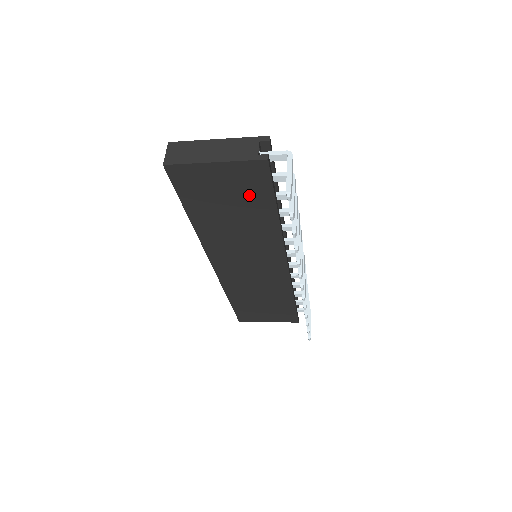
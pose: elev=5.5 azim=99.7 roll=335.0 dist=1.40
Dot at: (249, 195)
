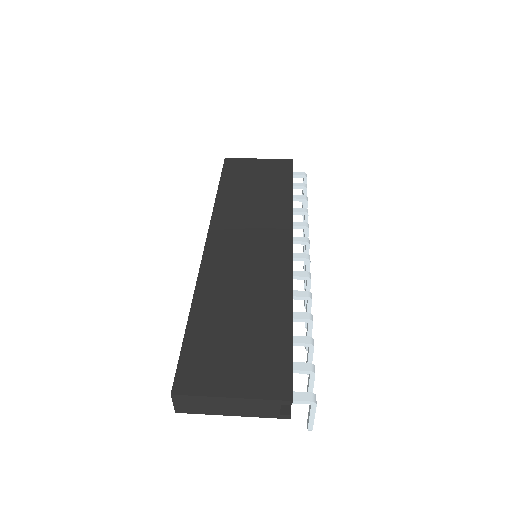
Dot at: occluded
